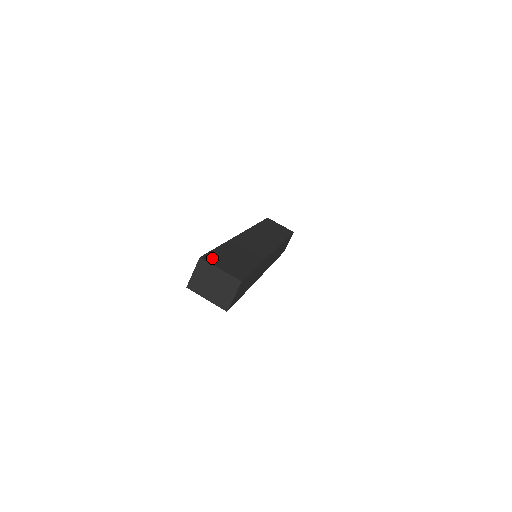
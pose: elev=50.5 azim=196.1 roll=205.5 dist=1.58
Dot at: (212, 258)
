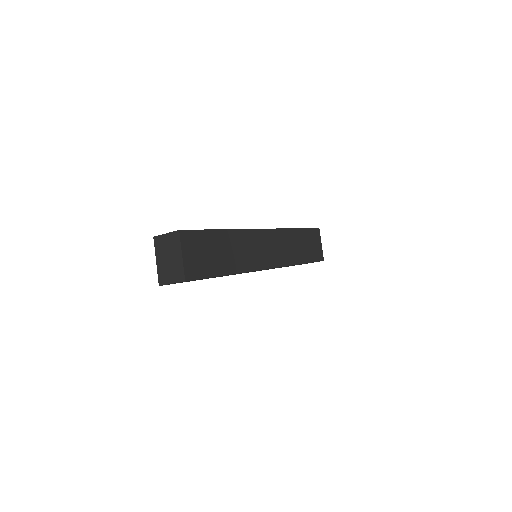
Dot at: (191, 238)
